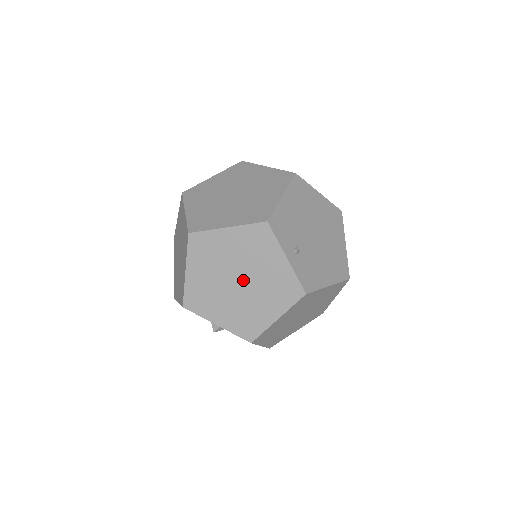
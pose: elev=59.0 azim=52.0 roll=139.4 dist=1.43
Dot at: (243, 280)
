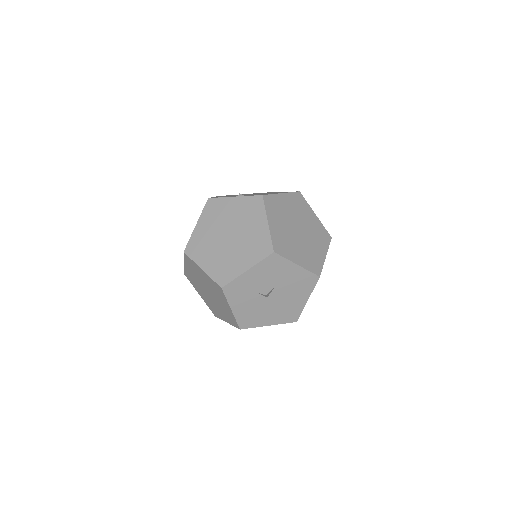
Dot at: (230, 233)
